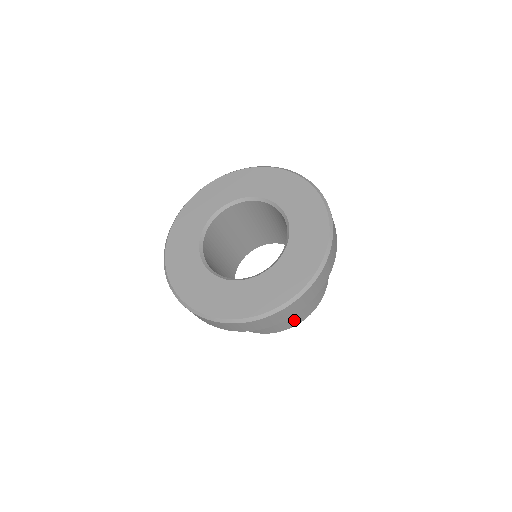
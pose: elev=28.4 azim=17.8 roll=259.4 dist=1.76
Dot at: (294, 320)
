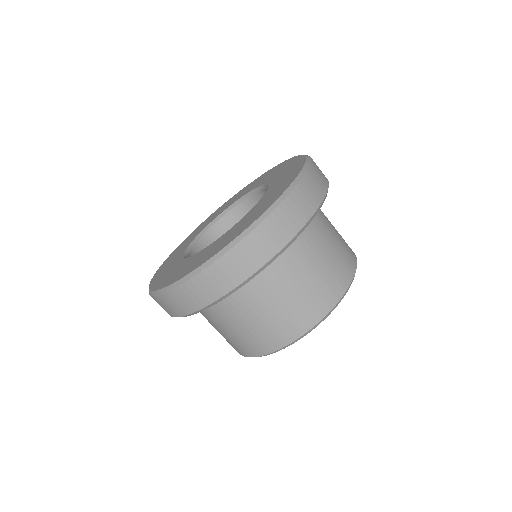
Dot at: (331, 286)
